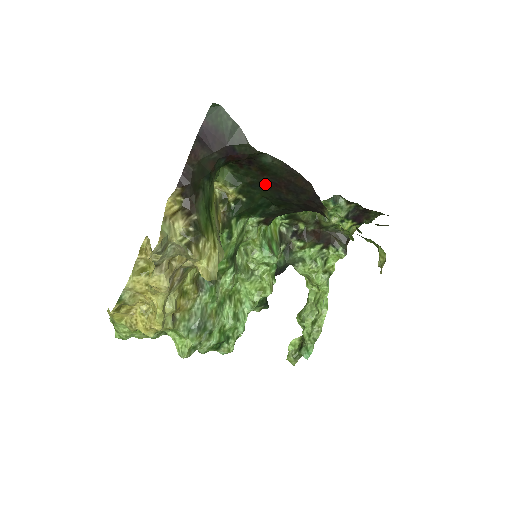
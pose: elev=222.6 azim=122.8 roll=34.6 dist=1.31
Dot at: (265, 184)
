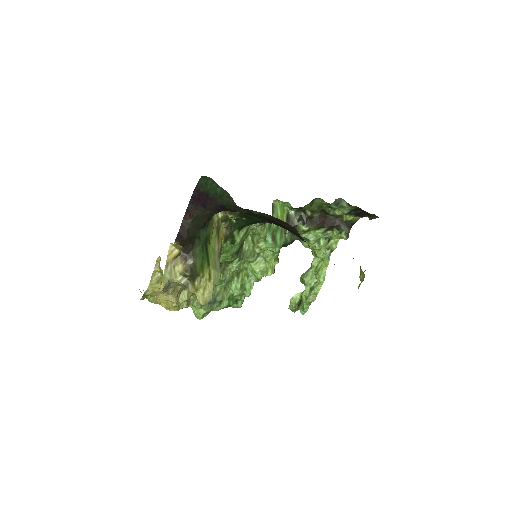
Dot at: (259, 216)
